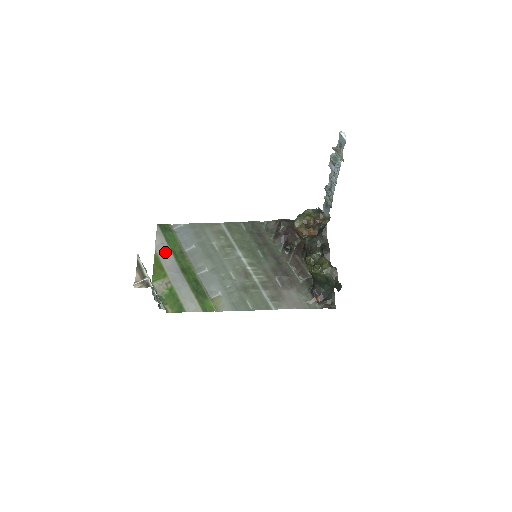
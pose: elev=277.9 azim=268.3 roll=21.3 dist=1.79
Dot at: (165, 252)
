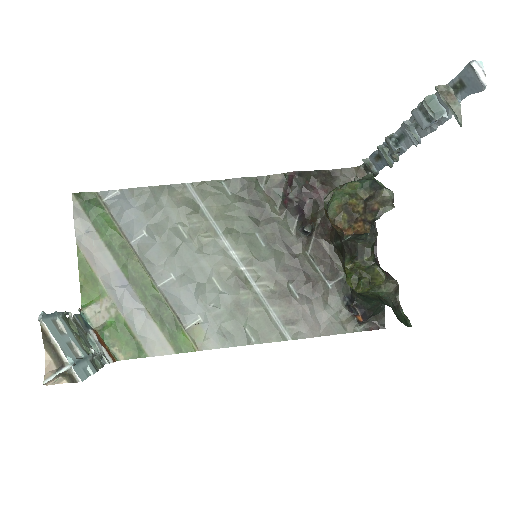
Dot at: (95, 249)
